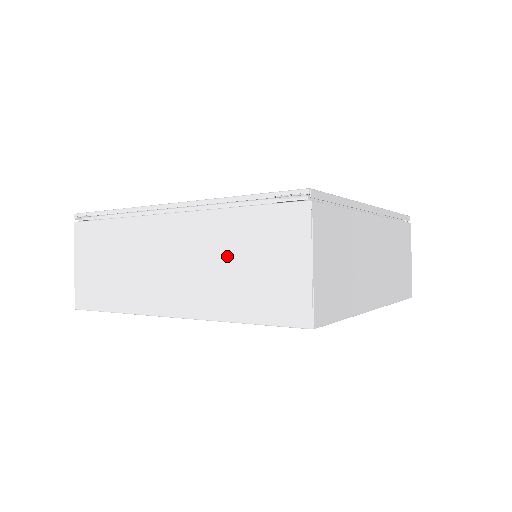
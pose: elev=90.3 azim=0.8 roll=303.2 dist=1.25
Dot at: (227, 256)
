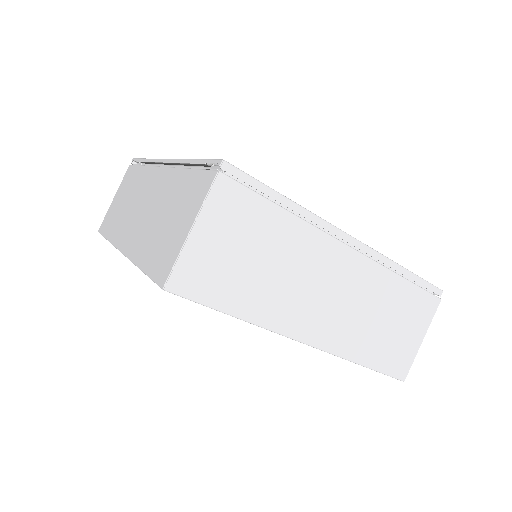
Dot at: (163, 209)
